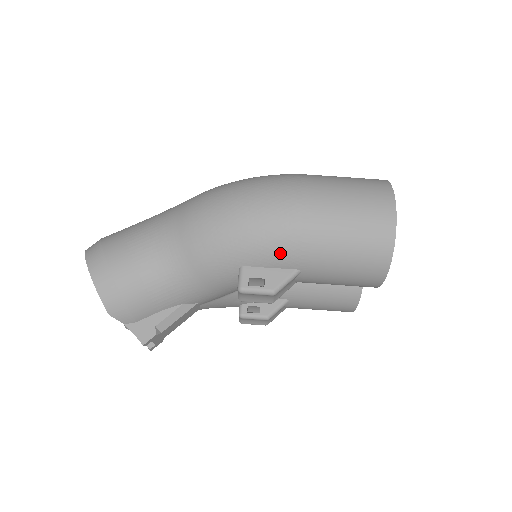
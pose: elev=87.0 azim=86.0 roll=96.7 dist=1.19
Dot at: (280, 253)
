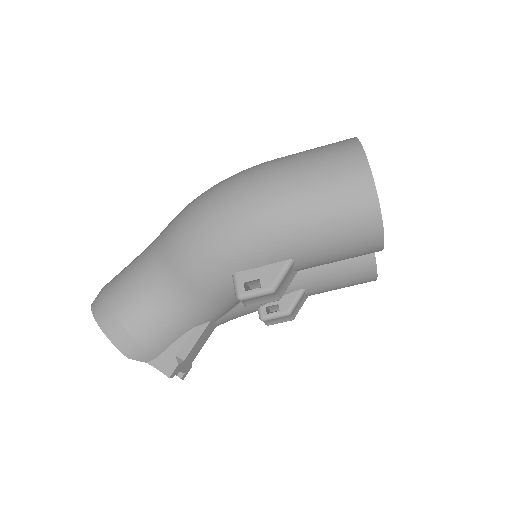
Dot at: (265, 249)
